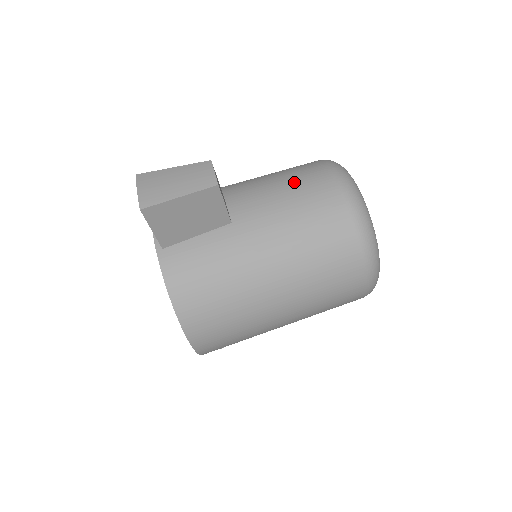
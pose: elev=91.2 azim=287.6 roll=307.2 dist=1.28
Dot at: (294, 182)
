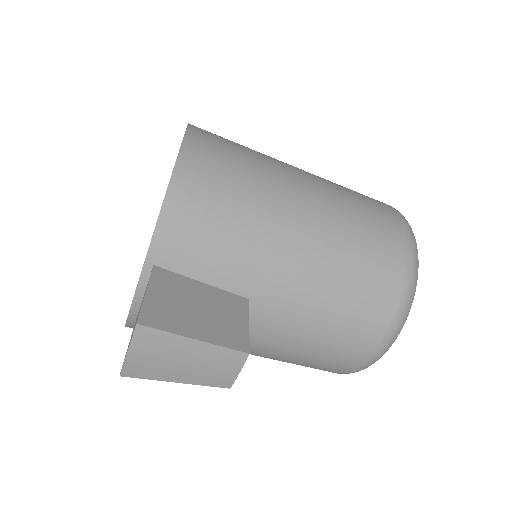
Dot at: (335, 331)
